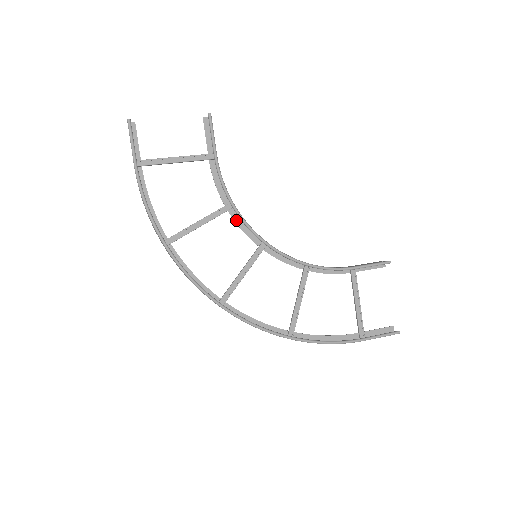
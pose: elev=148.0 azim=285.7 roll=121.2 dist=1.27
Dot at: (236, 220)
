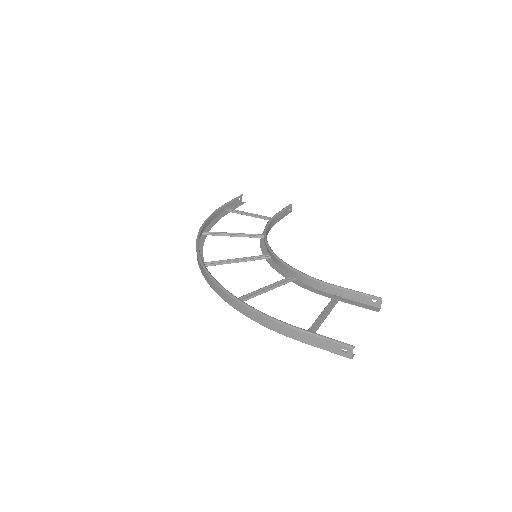
Dot at: (262, 243)
